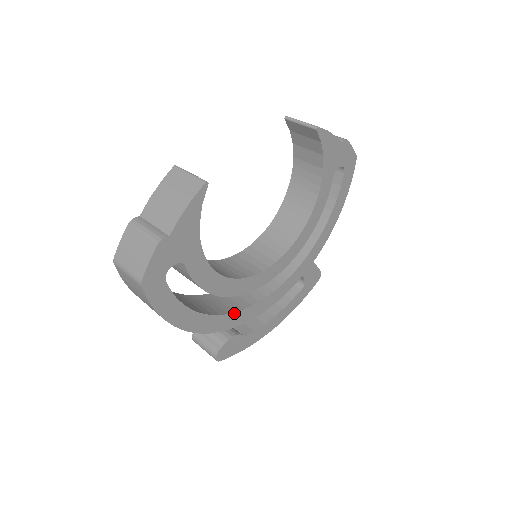
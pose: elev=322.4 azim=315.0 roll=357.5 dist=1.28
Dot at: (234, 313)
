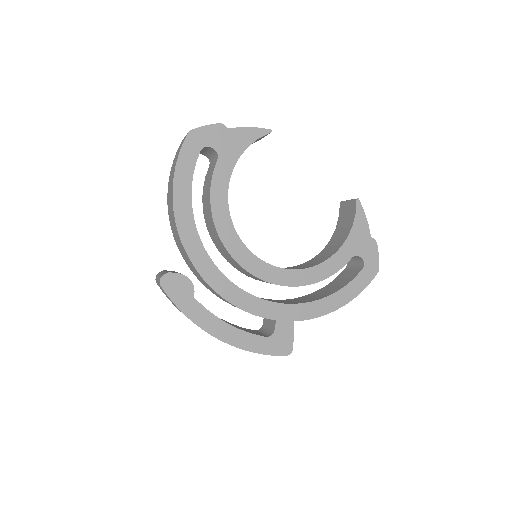
Dot at: (208, 256)
